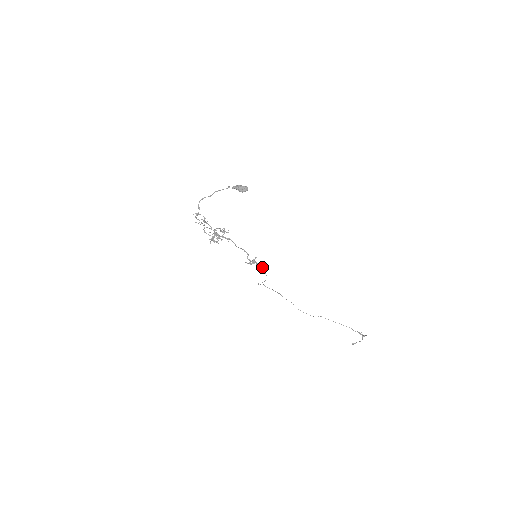
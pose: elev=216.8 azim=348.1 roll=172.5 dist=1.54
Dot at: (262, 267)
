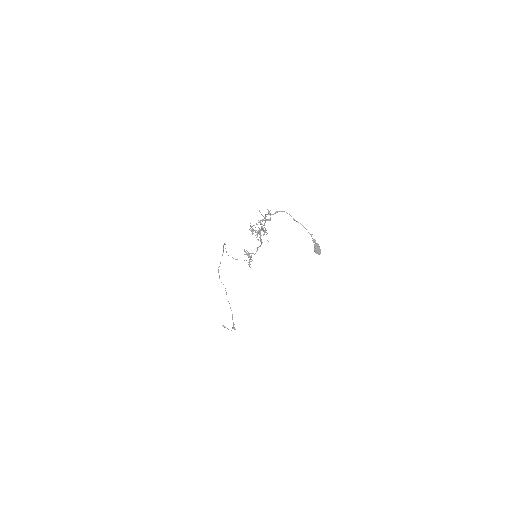
Dot at: occluded
